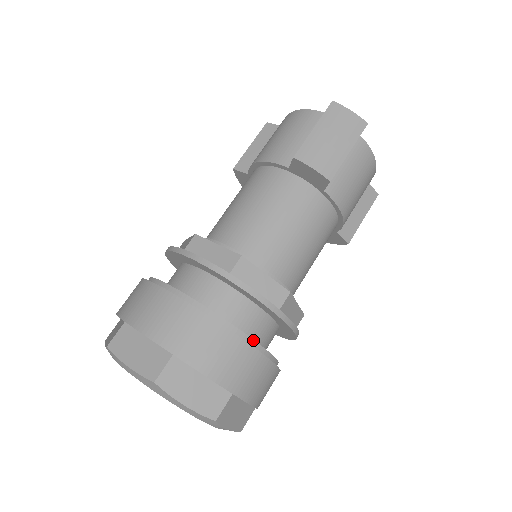
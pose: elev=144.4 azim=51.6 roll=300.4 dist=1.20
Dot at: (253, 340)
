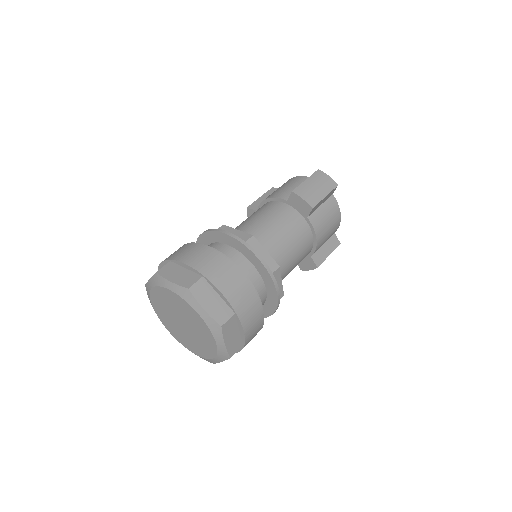
Dot at: (253, 285)
